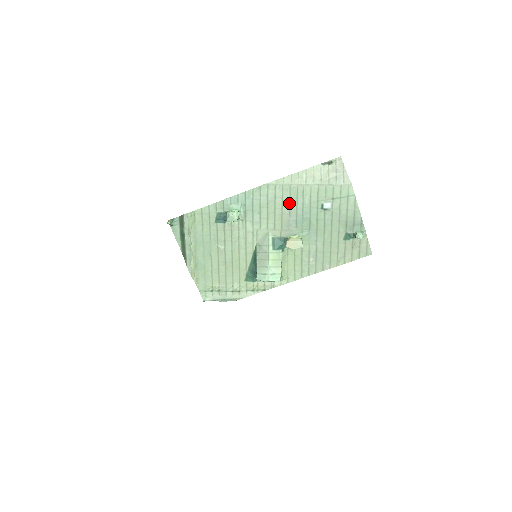
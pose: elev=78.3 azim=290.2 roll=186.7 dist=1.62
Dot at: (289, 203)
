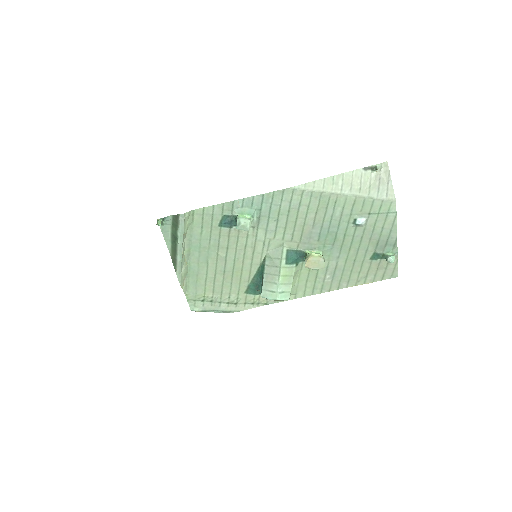
Dot at: (315, 213)
